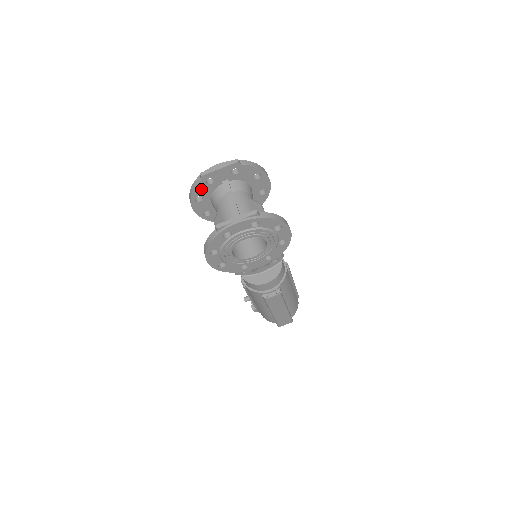
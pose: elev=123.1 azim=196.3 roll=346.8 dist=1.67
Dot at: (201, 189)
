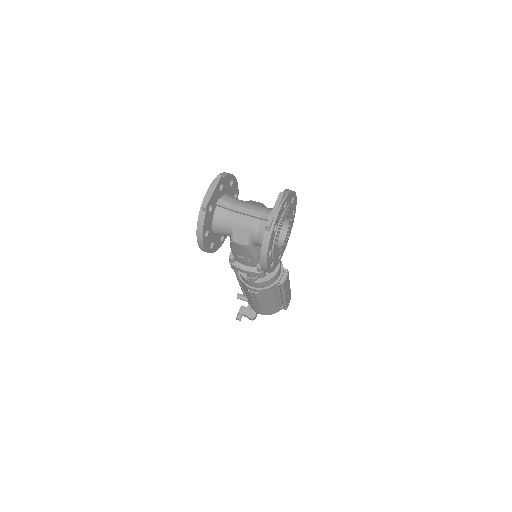
Dot at: (206, 222)
